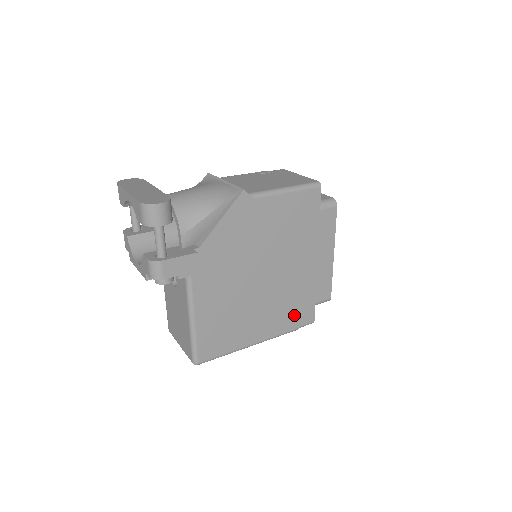
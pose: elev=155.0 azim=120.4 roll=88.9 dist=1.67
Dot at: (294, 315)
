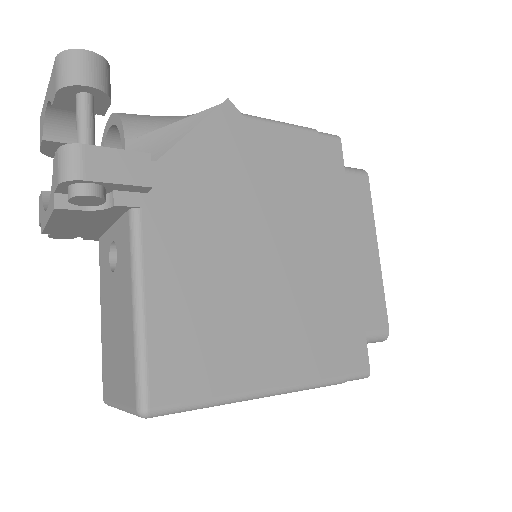
Dot at: (333, 346)
